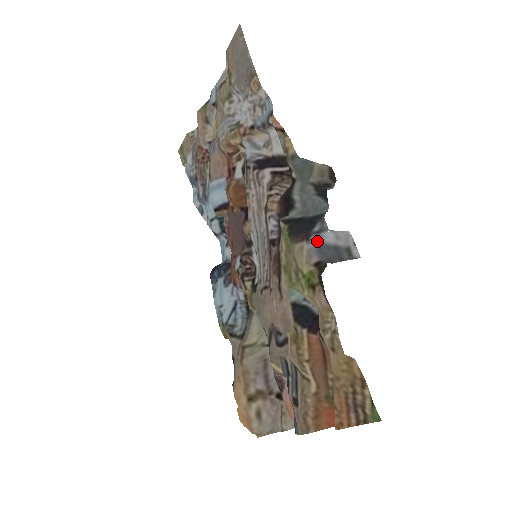
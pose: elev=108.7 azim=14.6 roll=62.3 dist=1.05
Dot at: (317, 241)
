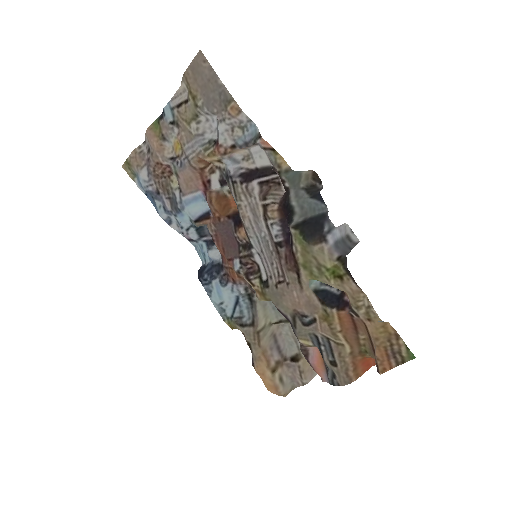
Dot at: (332, 240)
